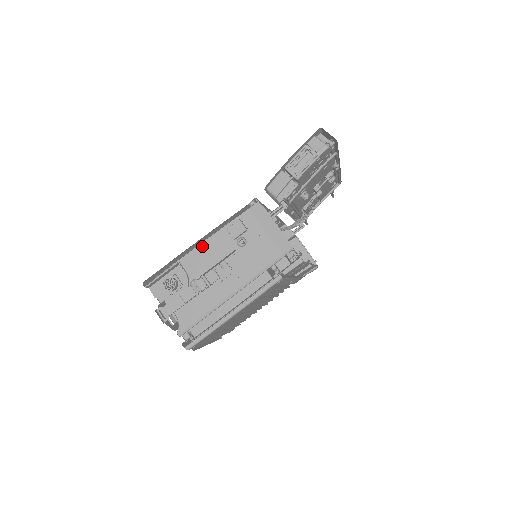
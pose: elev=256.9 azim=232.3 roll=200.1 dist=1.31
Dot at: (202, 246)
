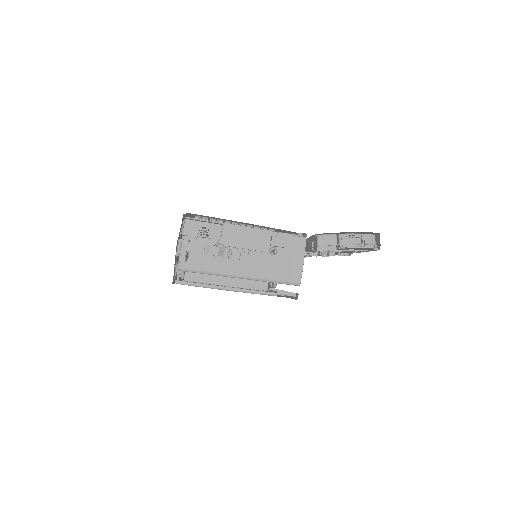
Dot at: (247, 229)
